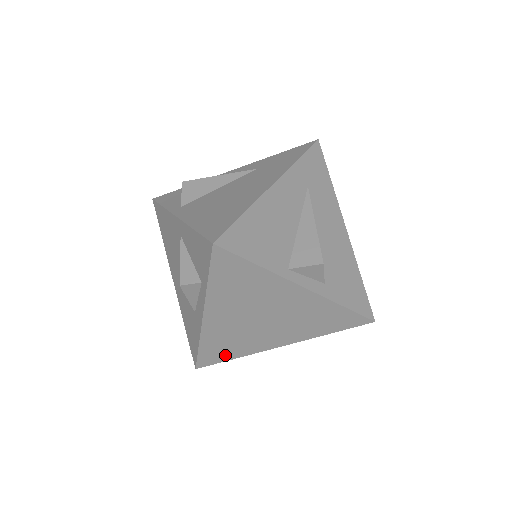
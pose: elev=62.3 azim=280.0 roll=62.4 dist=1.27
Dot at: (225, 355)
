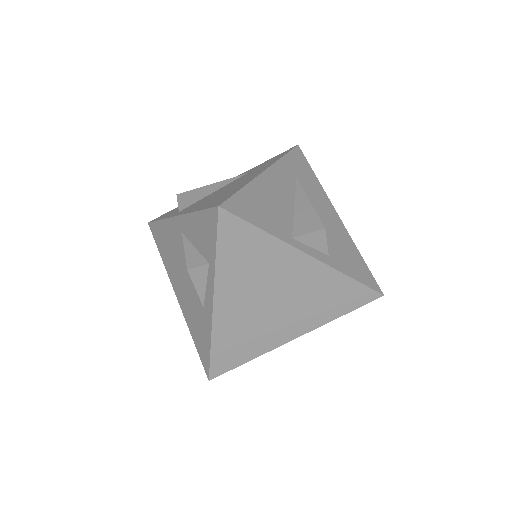
Dot at: (238, 357)
